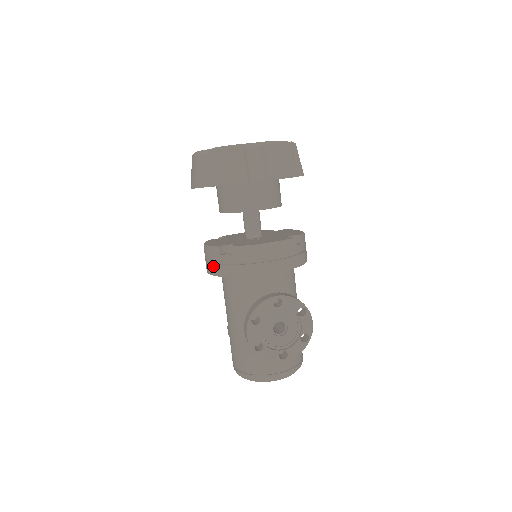
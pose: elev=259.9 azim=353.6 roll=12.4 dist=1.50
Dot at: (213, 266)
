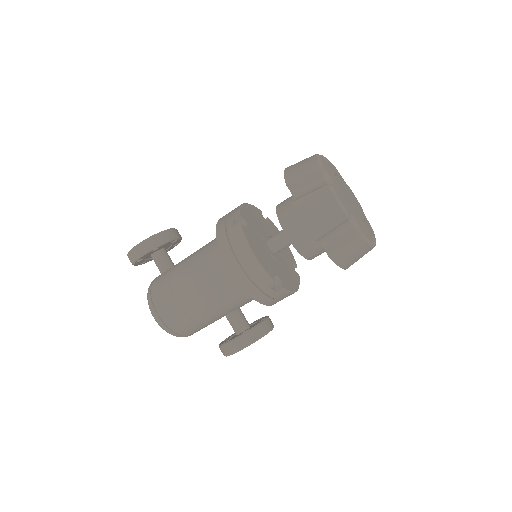
Dot at: (251, 284)
